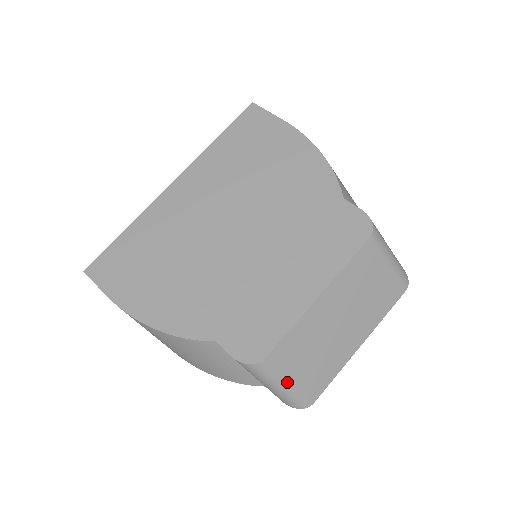
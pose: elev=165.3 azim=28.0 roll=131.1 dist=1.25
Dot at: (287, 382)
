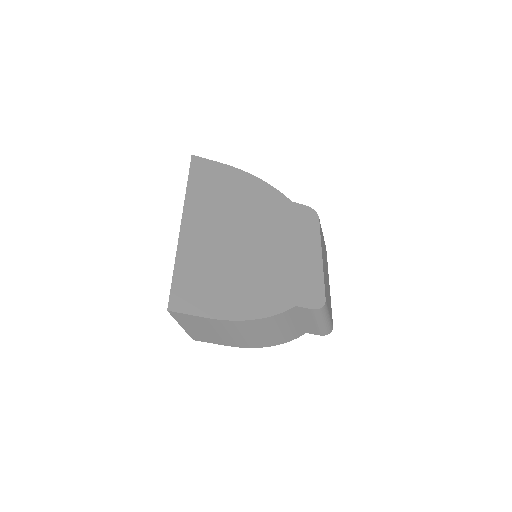
Dot at: (329, 315)
